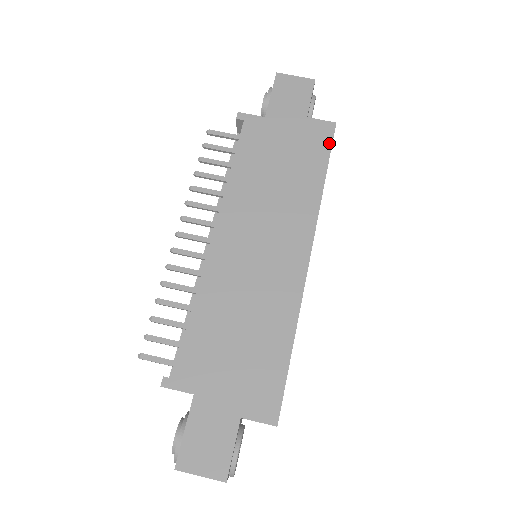
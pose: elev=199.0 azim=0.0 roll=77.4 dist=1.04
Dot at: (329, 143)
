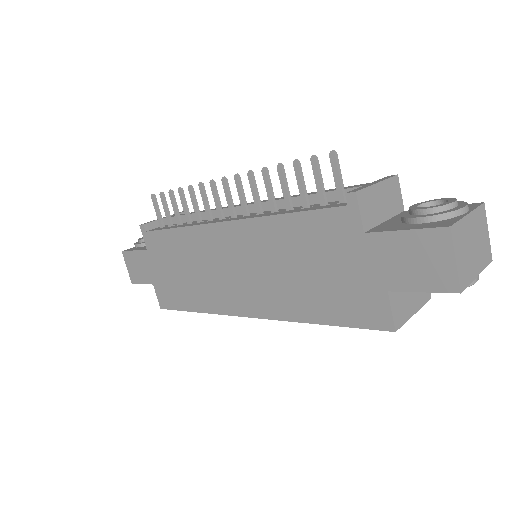
Dot at: (362, 325)
